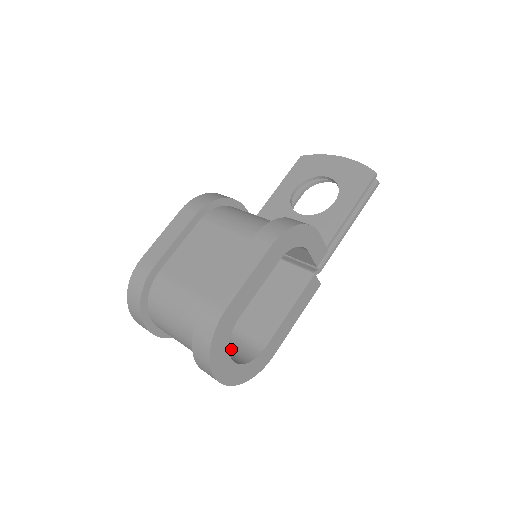
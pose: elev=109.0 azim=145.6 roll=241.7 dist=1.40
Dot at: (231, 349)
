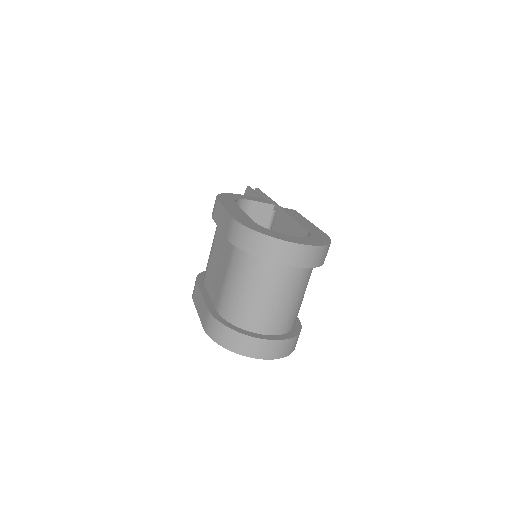
Dot at: occluded
